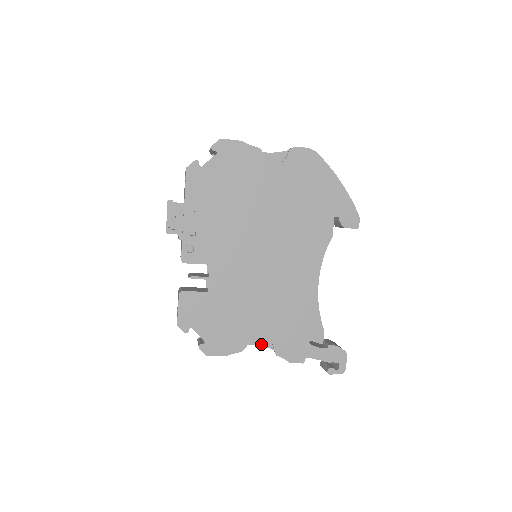
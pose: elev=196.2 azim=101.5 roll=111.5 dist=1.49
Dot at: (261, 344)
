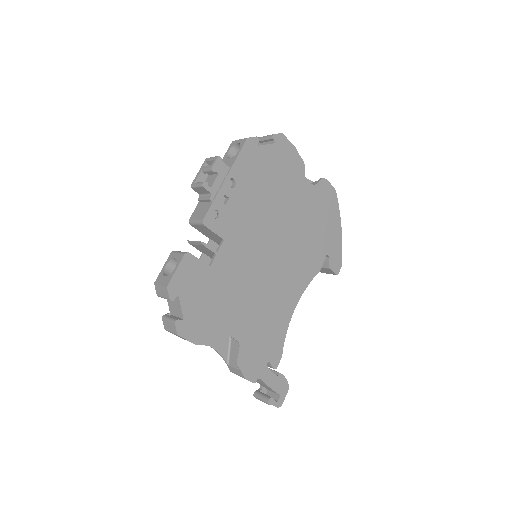
Dot at: (217, 349)
